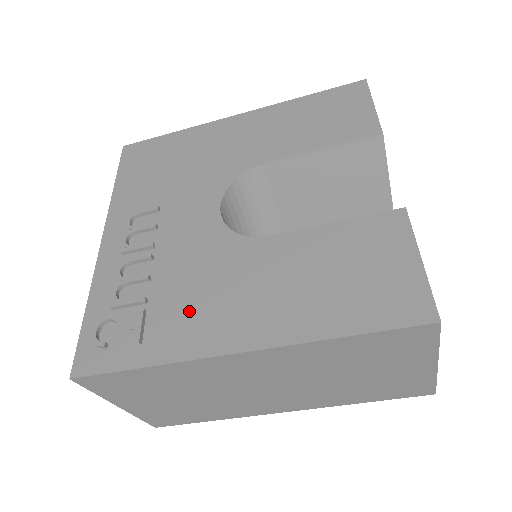
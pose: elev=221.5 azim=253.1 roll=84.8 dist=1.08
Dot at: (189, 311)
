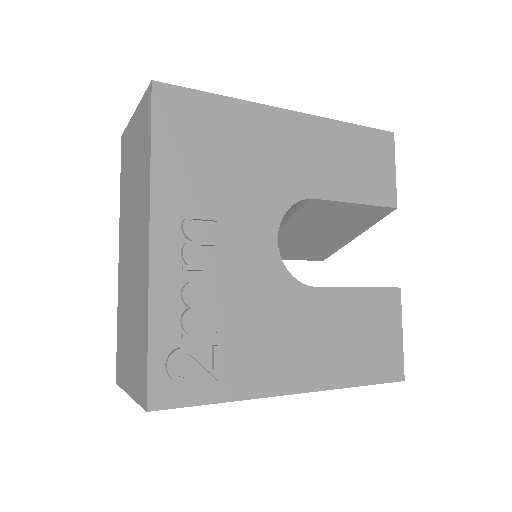
Dot at: (257, 351)
